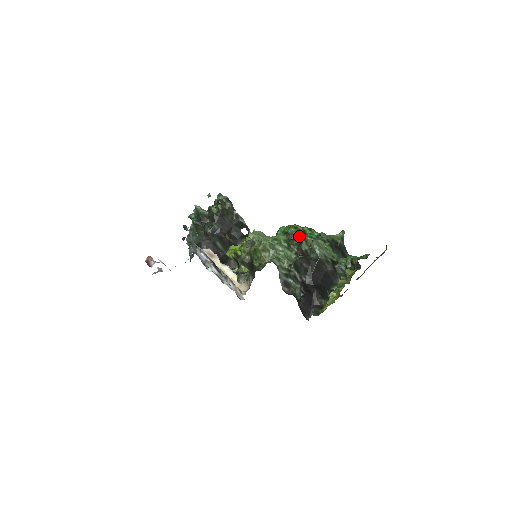
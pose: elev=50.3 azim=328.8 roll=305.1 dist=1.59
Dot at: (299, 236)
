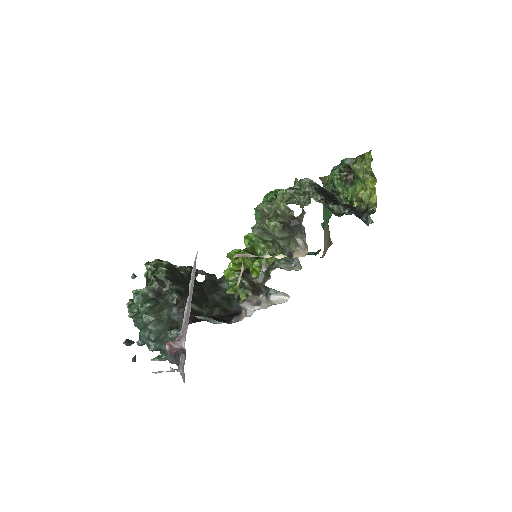
Dot at: occluded
